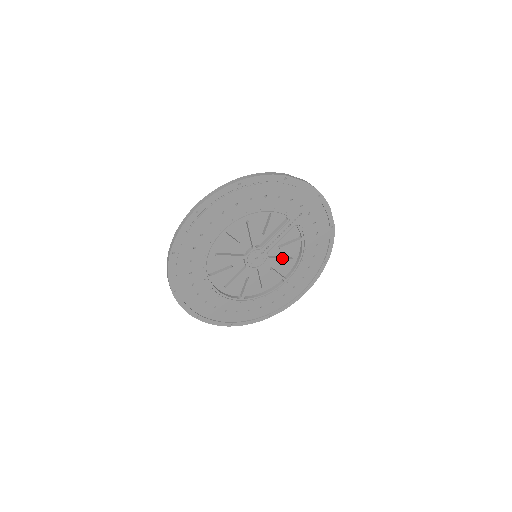
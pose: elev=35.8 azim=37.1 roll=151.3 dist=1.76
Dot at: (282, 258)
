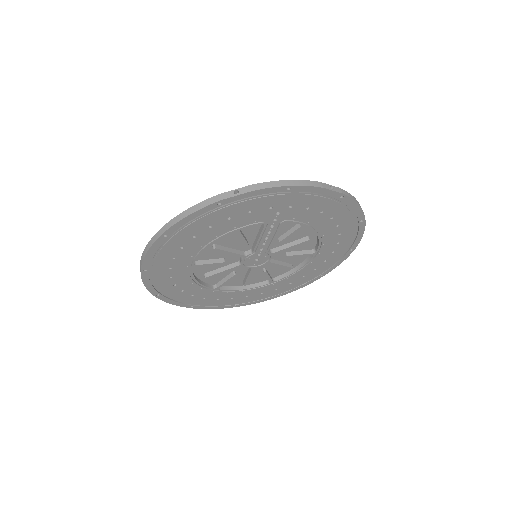
Dot at: (291, 245)
